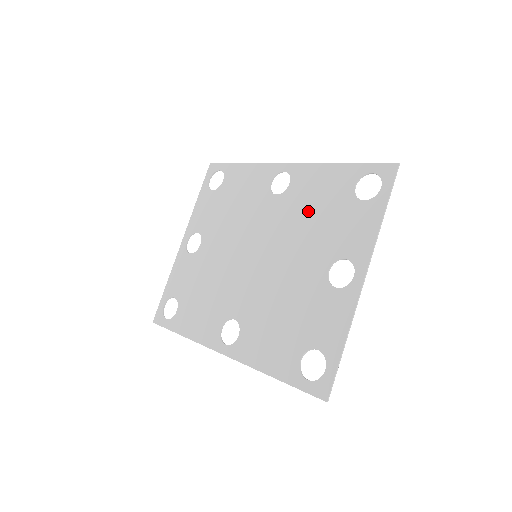
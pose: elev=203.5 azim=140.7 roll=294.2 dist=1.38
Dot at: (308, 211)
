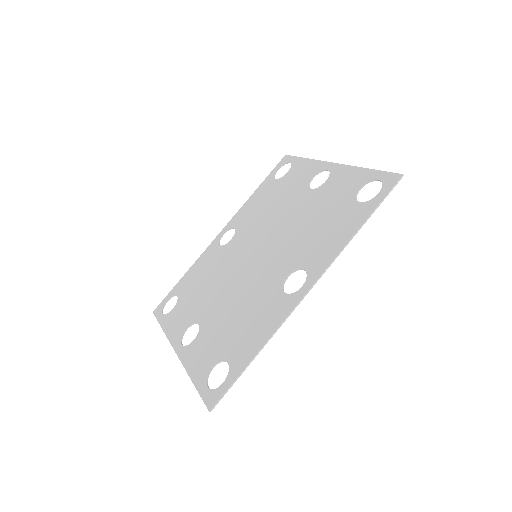
Dot at: (263, 210)
